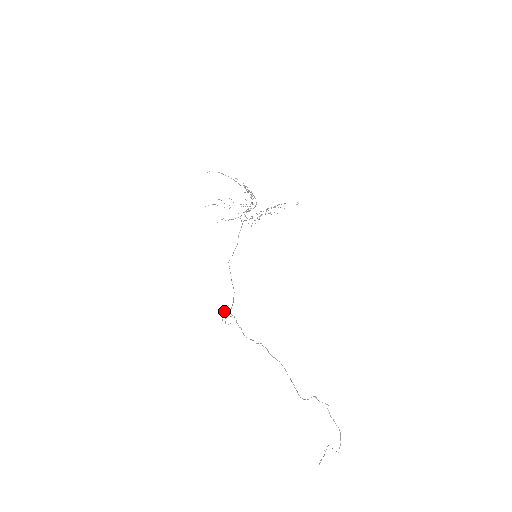
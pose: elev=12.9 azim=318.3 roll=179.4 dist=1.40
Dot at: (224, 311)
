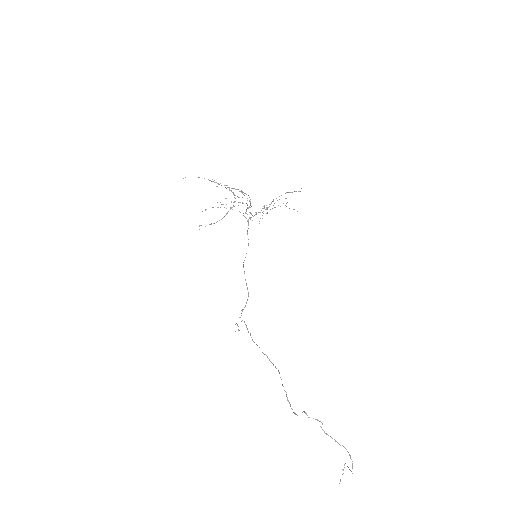
Dot at: occluded
